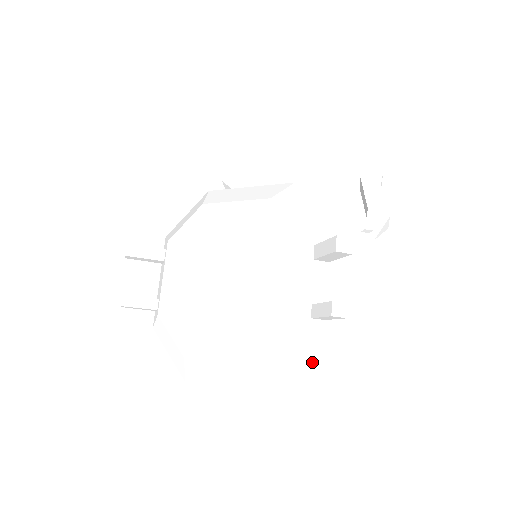
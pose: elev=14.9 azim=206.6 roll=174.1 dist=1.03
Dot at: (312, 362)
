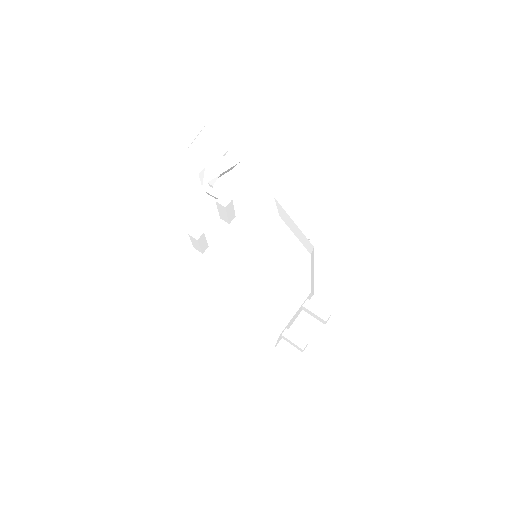
Dot at: occluded
